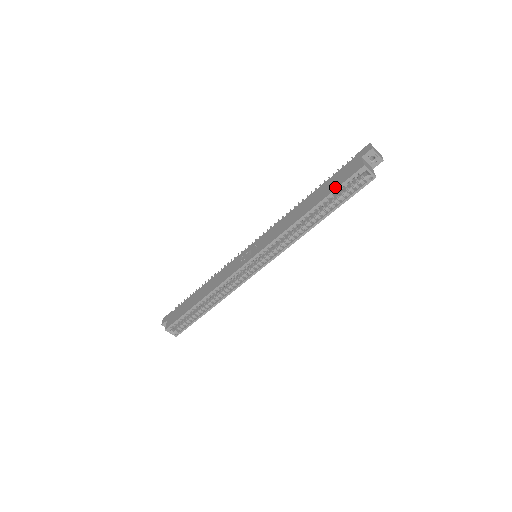
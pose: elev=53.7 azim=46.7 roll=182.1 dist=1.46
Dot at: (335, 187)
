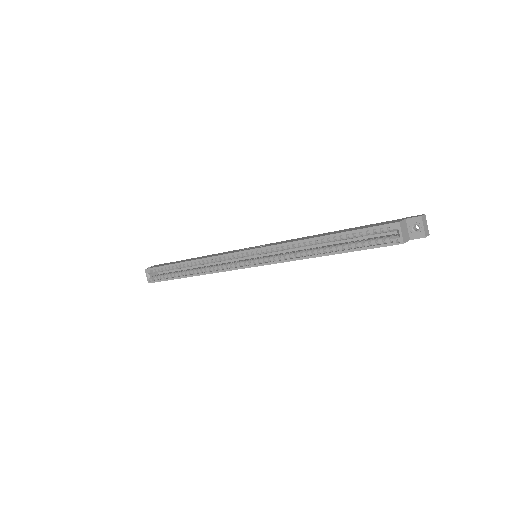
Dot at: (360, 228)
